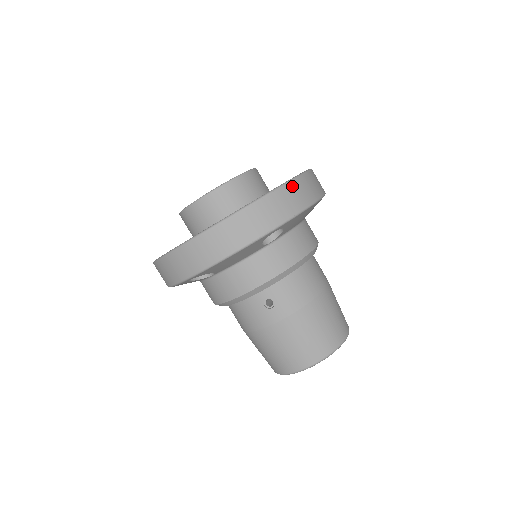
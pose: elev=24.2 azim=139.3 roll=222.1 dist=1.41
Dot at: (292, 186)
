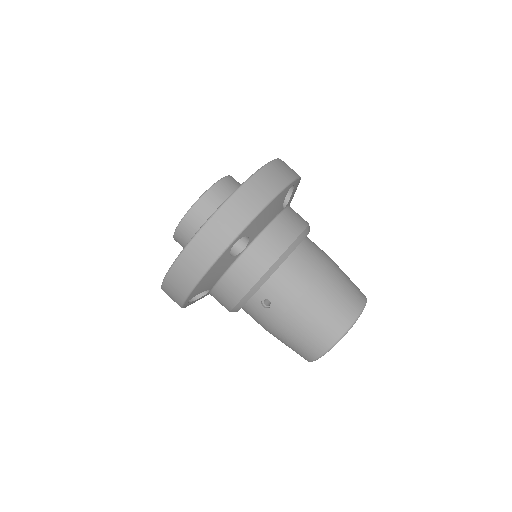
Dot at: (240, 194)
